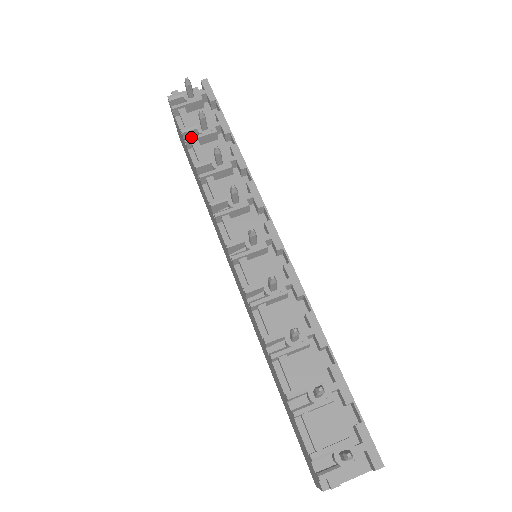
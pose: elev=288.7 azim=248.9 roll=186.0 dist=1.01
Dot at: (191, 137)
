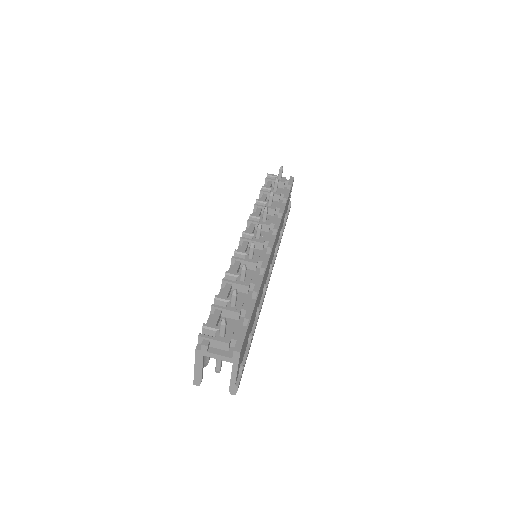
Dot at: (265, 191)
